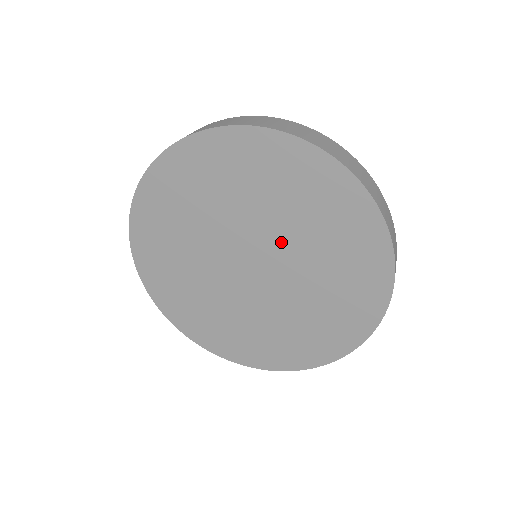
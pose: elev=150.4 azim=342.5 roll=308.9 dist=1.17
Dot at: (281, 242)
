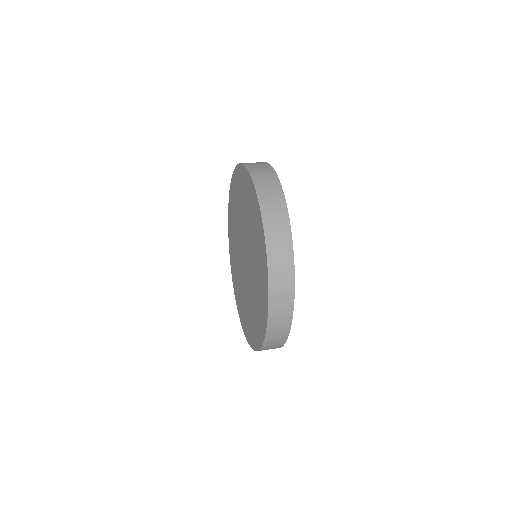
Dot at: (246, 233)
